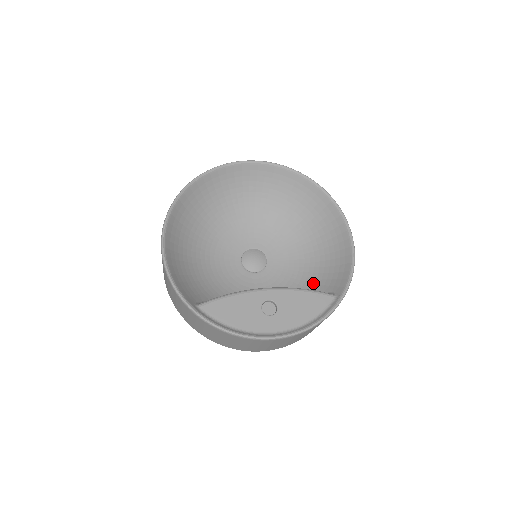
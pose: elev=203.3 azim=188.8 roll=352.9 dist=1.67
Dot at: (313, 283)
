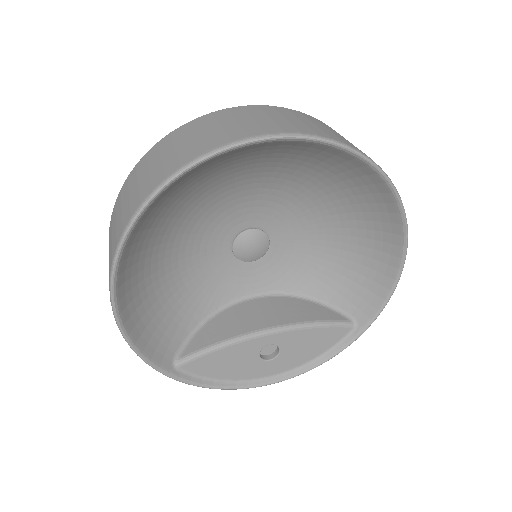
Dot at: (329, 286)
